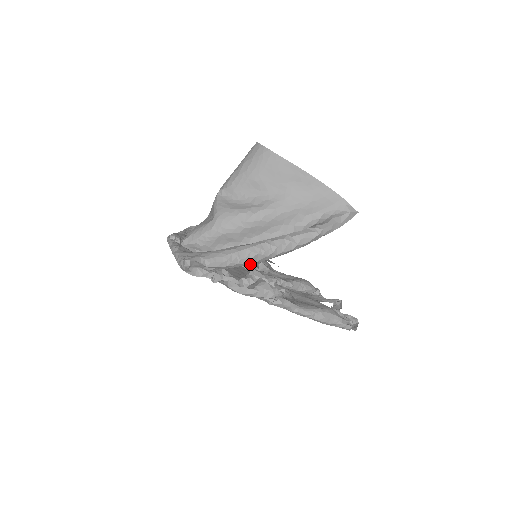
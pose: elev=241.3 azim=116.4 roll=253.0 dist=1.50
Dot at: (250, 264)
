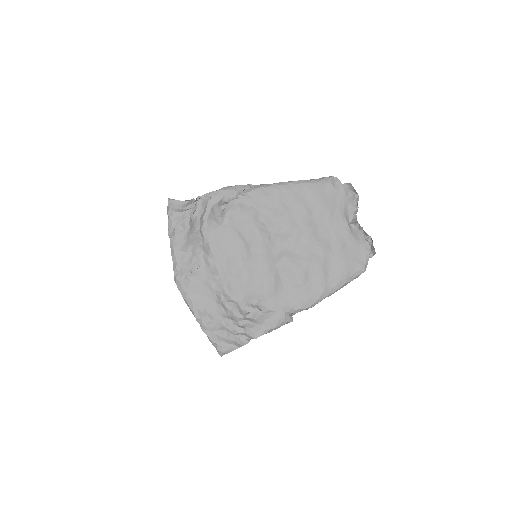
Dot at: occluded
